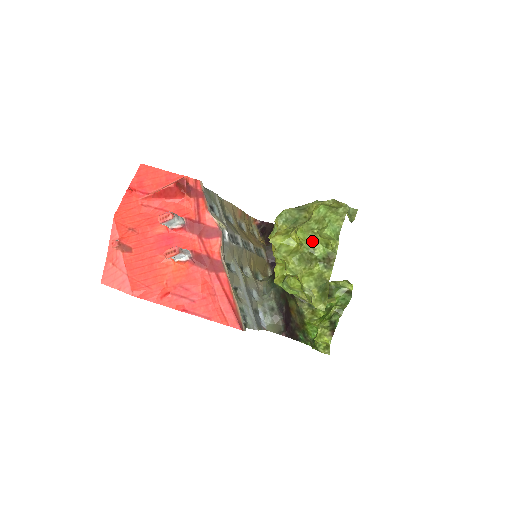
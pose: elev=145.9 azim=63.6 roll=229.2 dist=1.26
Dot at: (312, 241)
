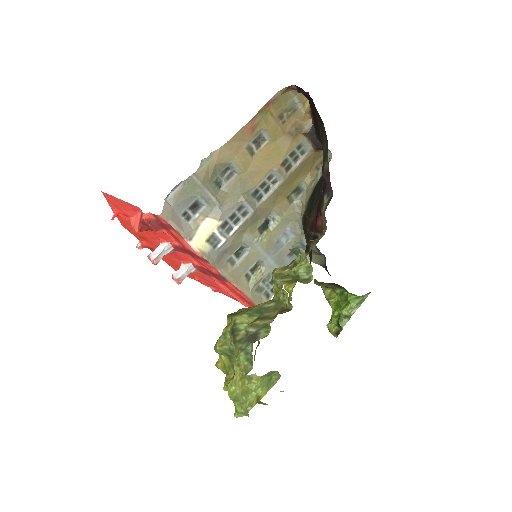
Dot at: occluded
